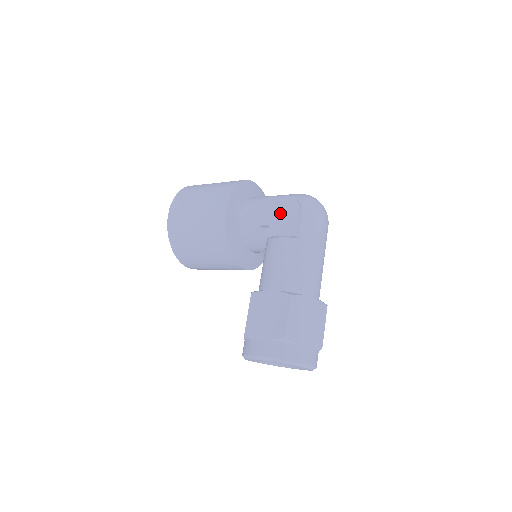
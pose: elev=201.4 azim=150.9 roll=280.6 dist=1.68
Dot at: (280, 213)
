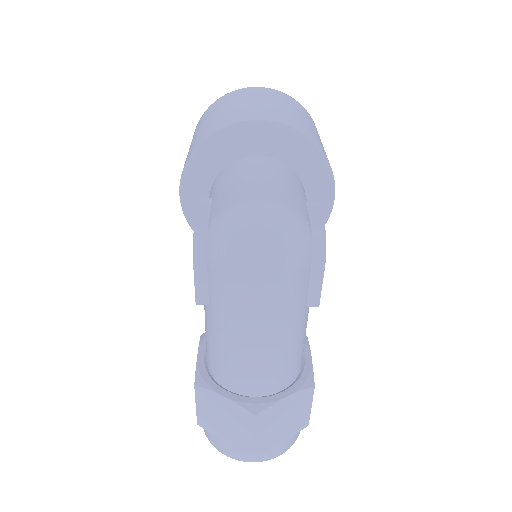
Dot at: occluded
